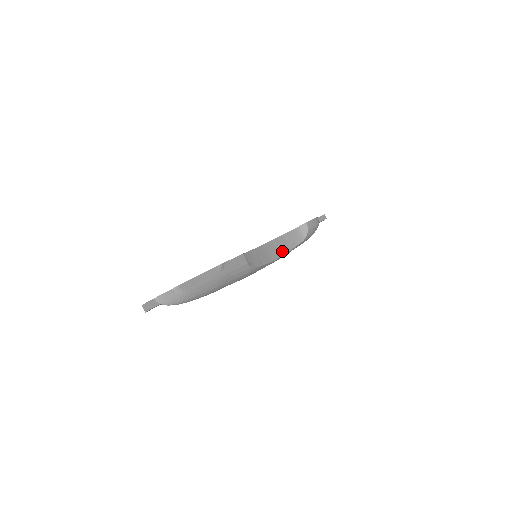
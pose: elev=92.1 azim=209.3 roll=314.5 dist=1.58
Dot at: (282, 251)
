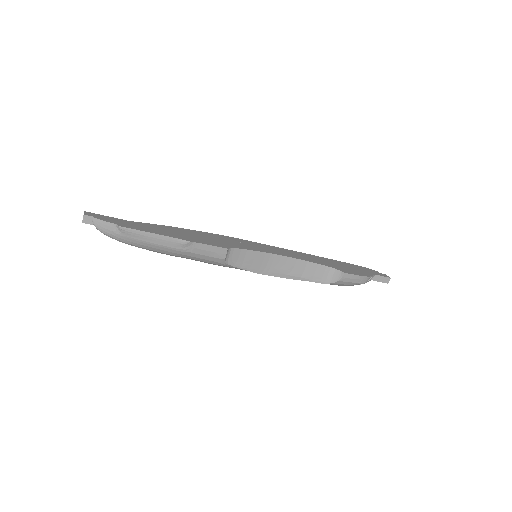
Dot at: (289, 274)
